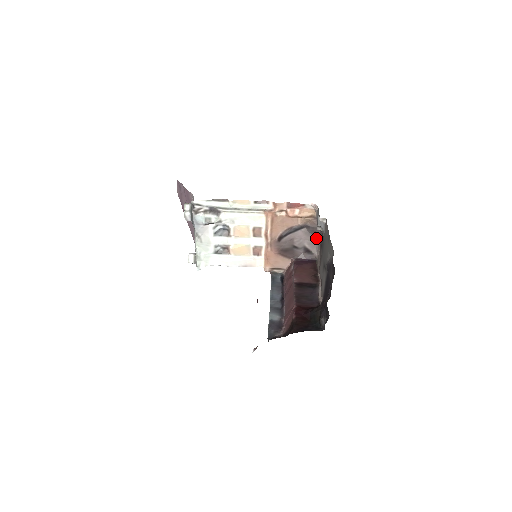
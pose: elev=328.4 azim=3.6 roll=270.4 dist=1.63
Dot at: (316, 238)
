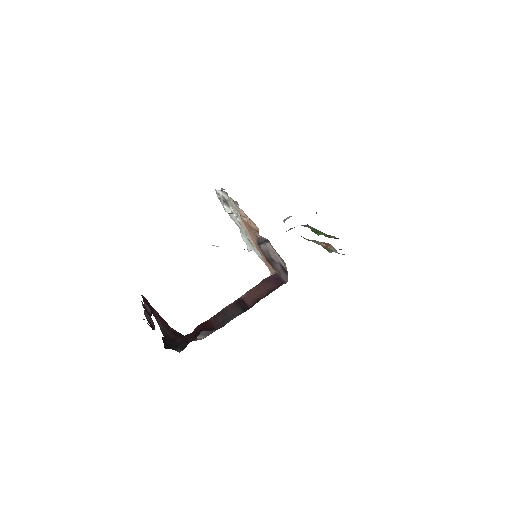
Dot at: occluded
